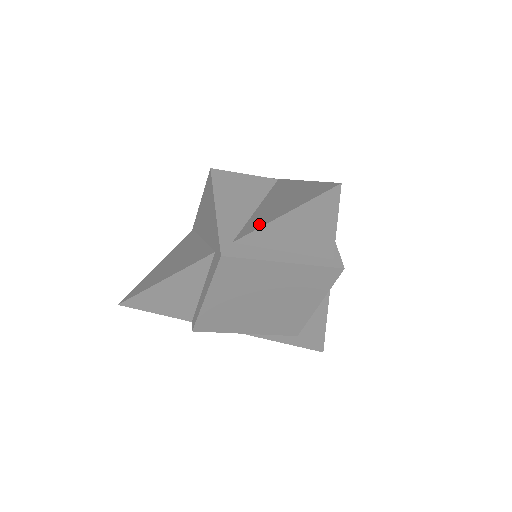
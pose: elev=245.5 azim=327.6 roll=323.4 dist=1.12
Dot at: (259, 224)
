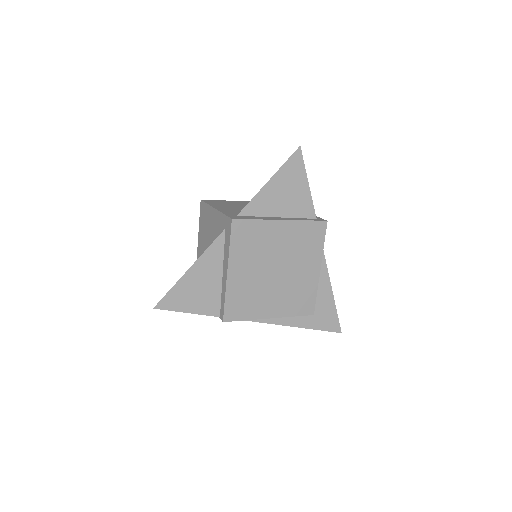
Dot at: (252, 198)
